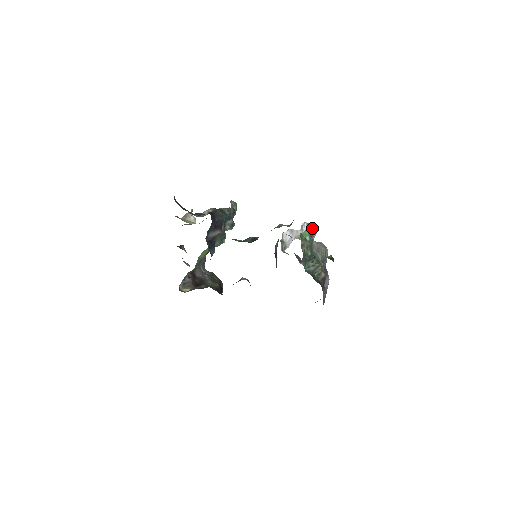
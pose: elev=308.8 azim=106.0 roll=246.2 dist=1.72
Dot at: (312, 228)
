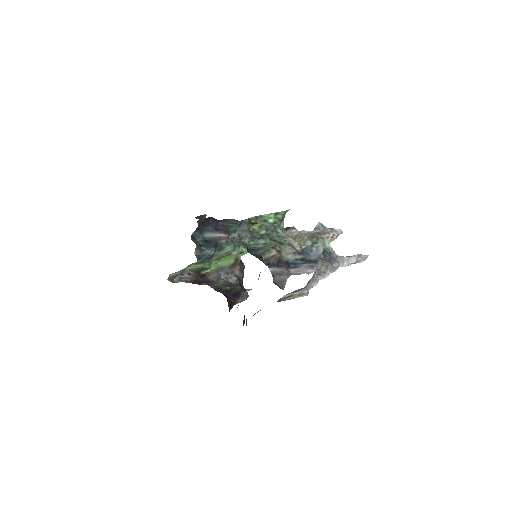
Dot at: (331, 230)
